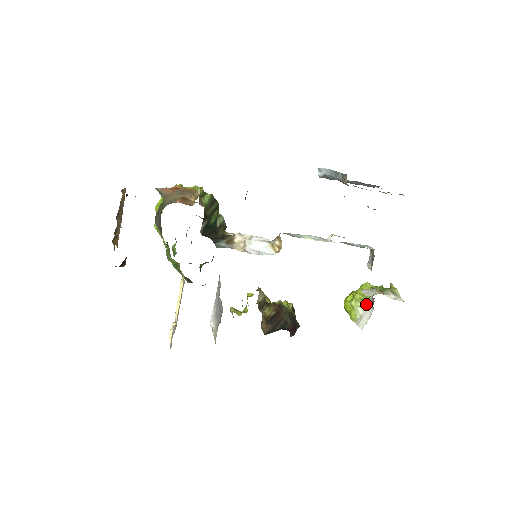
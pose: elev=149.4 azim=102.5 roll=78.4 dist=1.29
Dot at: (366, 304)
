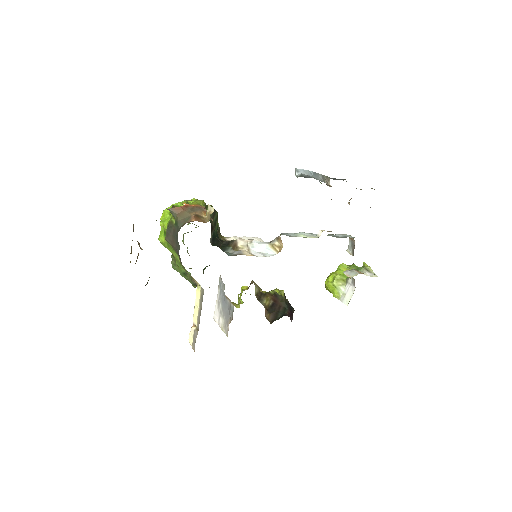
Dot at: (347, 283)
